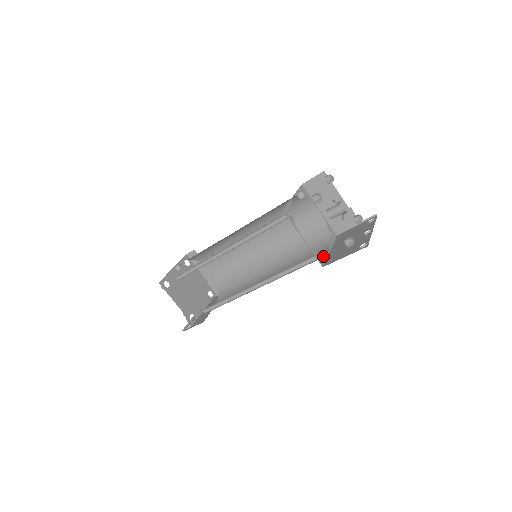
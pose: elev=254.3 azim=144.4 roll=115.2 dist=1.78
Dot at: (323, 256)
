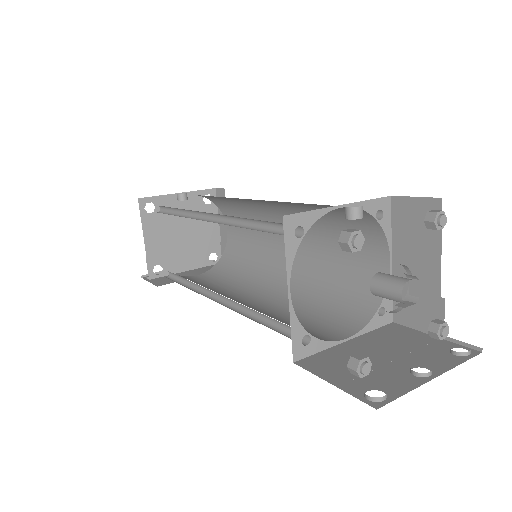
Dot at: (316, 343)
